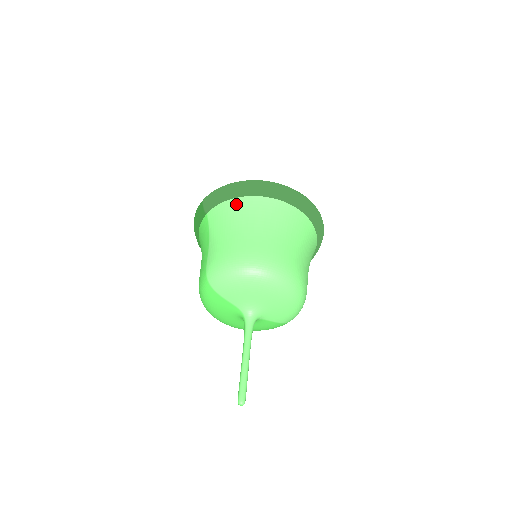
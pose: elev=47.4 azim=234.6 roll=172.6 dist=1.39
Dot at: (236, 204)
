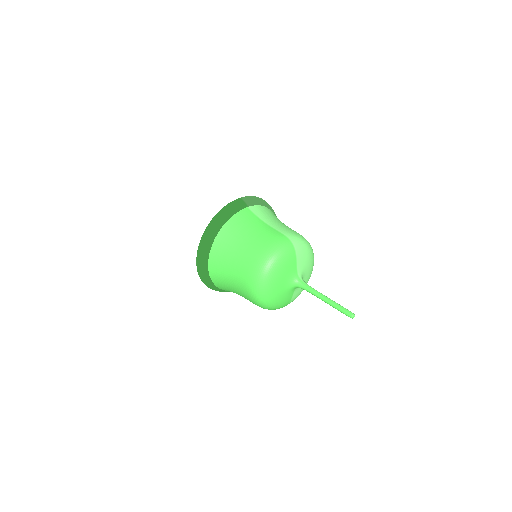
Dot at: (270, 211)
